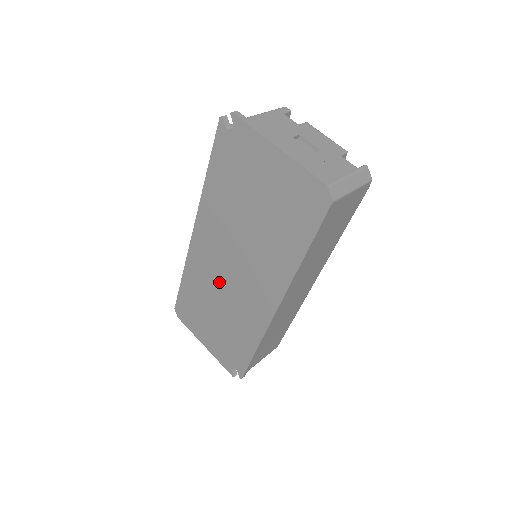
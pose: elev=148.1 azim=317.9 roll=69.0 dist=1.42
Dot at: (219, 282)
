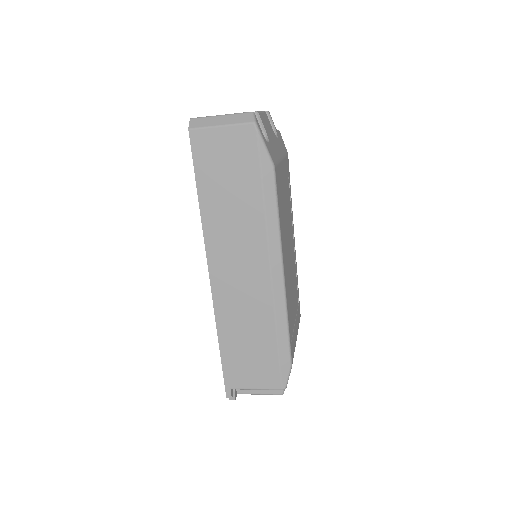
Dot at: occluded
